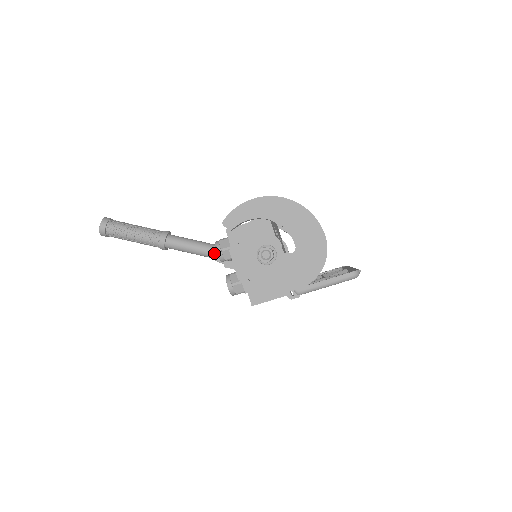
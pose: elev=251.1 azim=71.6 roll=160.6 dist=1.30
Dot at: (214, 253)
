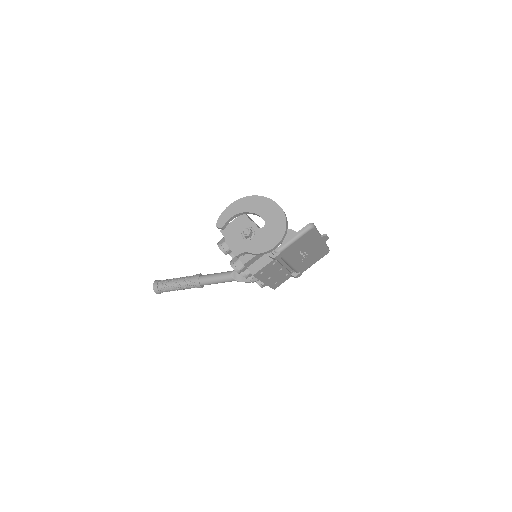
Dot at: (234, 276)
